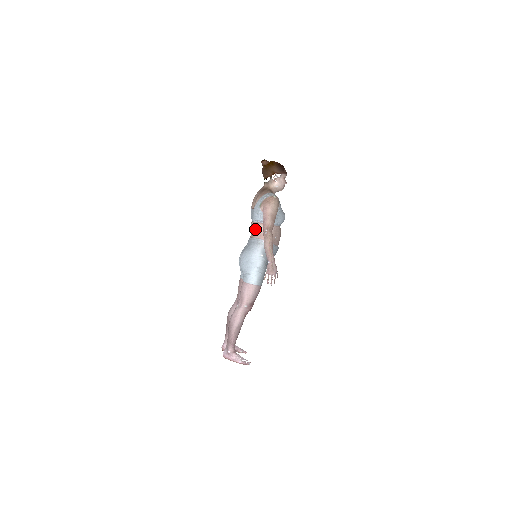
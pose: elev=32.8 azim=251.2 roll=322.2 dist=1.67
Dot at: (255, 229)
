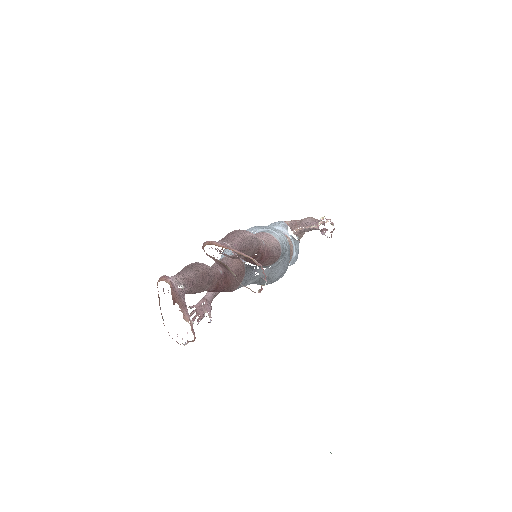
Dot at: occluded
